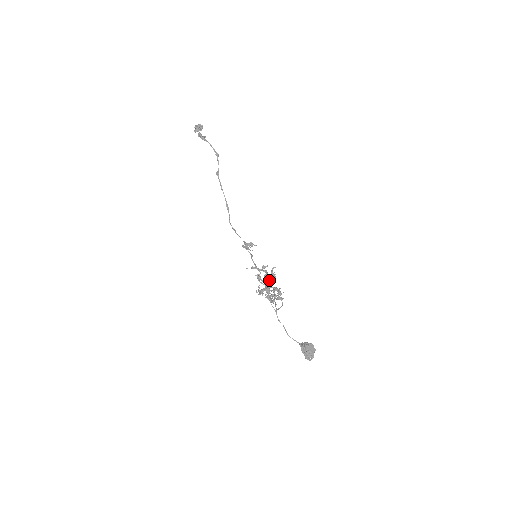
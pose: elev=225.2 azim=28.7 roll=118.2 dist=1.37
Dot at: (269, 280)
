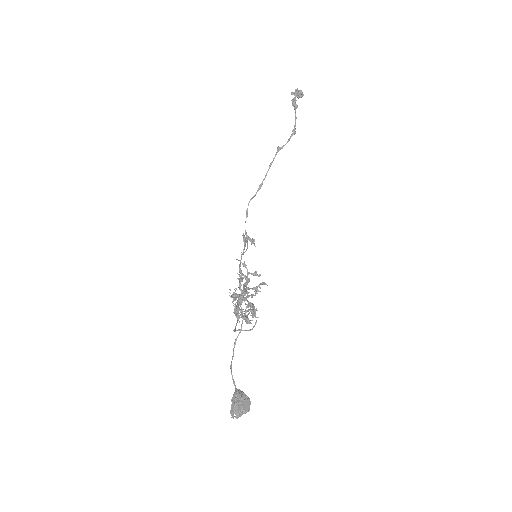
Dot at: (247, 291)
